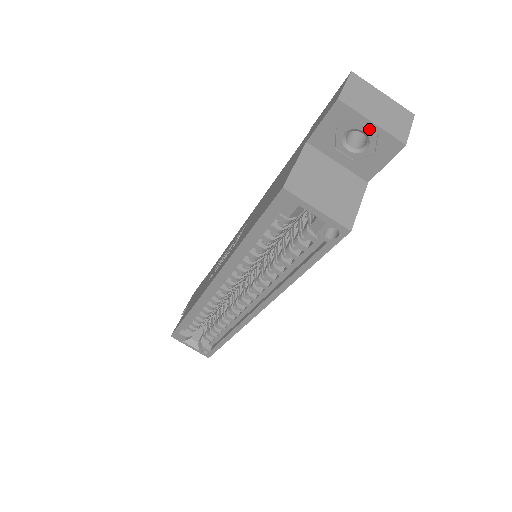
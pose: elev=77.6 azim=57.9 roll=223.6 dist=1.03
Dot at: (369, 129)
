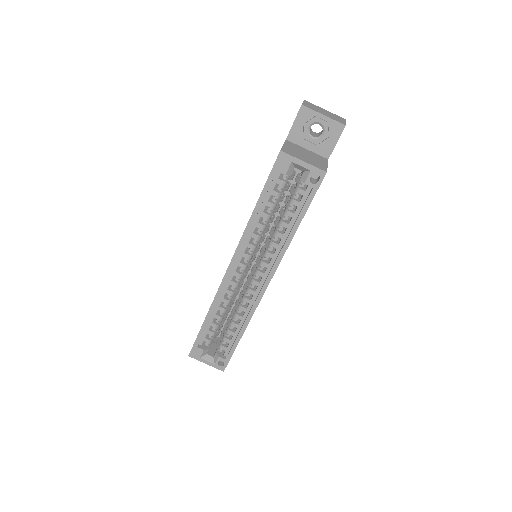
Dot at: (323, 120)
